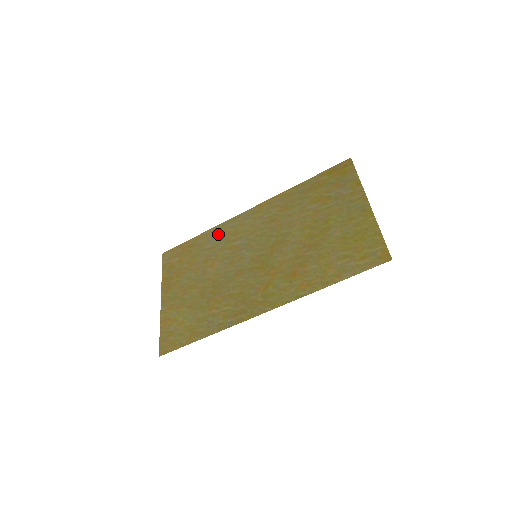
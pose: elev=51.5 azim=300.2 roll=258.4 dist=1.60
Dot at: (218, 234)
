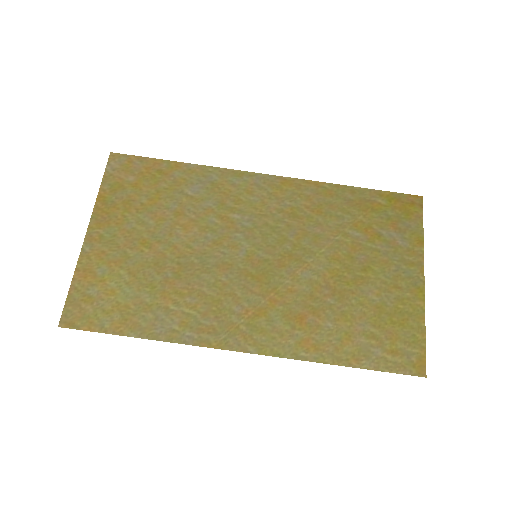
Dot at: (210, 182)
